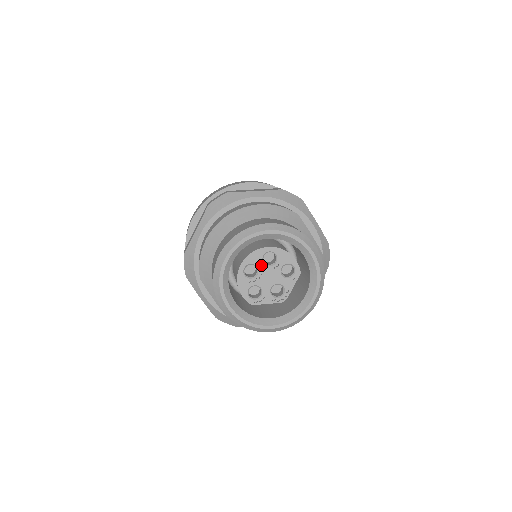
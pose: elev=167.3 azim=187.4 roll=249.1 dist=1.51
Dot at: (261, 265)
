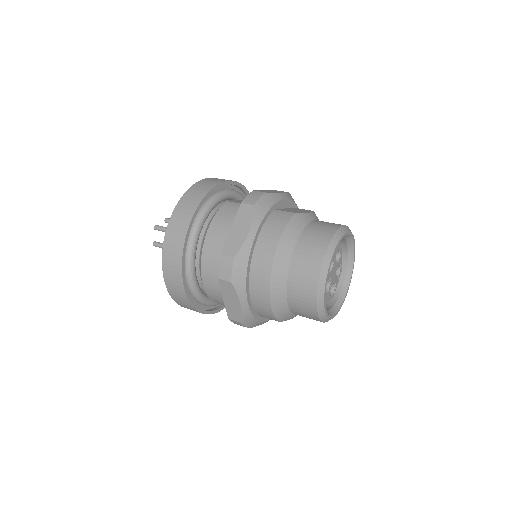
Dot at: (329, 276)
